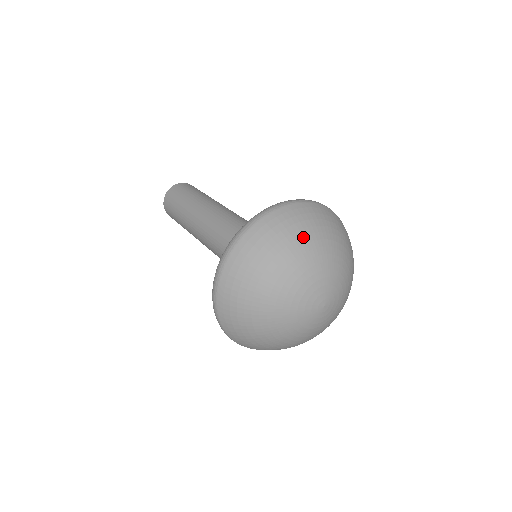
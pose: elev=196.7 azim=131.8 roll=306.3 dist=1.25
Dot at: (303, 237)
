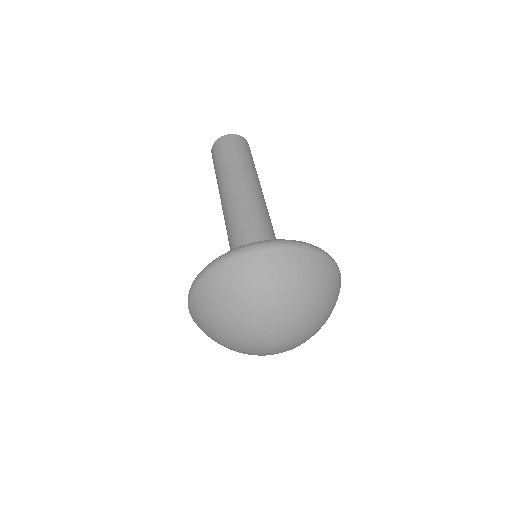
Dot at: (321, 293)
